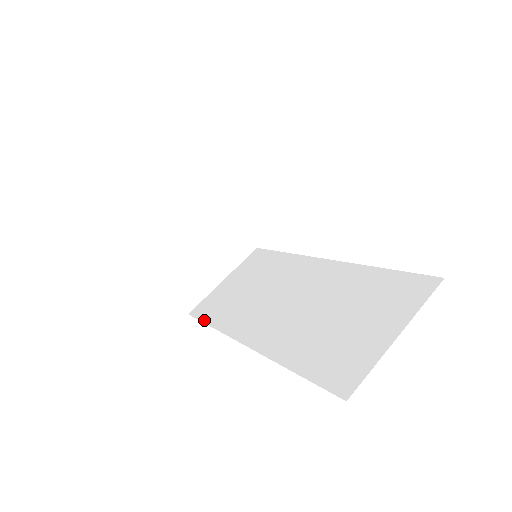
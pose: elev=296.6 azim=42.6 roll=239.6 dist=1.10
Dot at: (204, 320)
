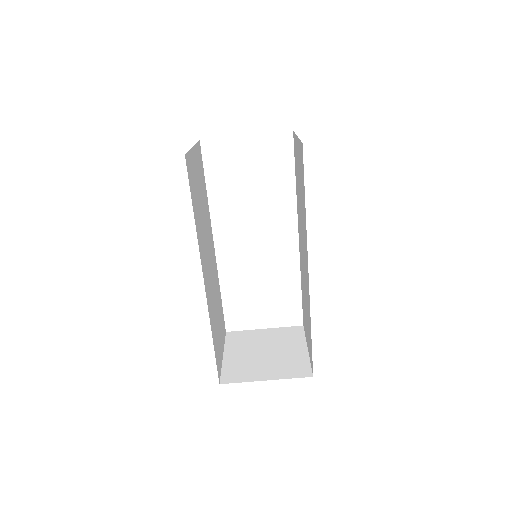
Dot at: (311, 346)
